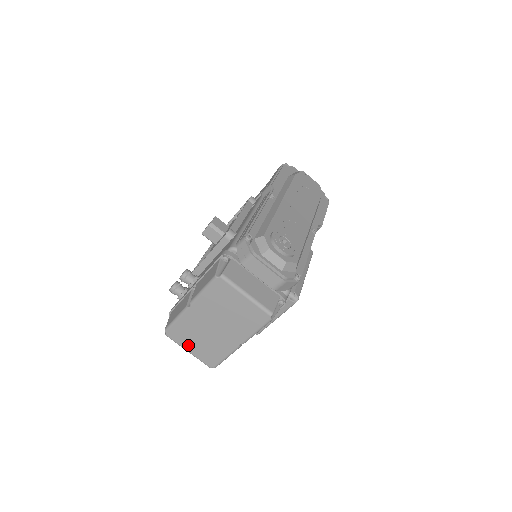
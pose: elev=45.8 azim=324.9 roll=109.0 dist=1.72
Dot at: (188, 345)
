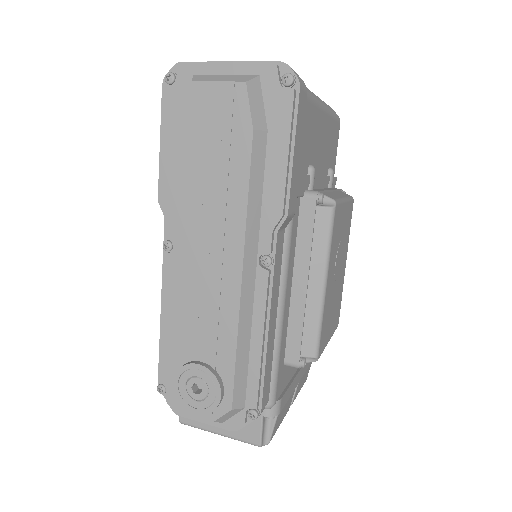
Dot at: occluded
